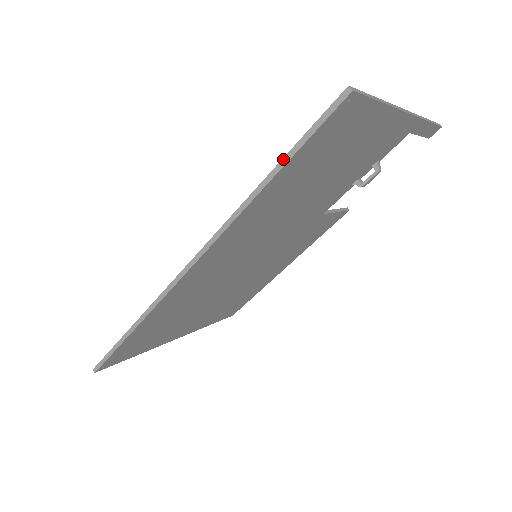
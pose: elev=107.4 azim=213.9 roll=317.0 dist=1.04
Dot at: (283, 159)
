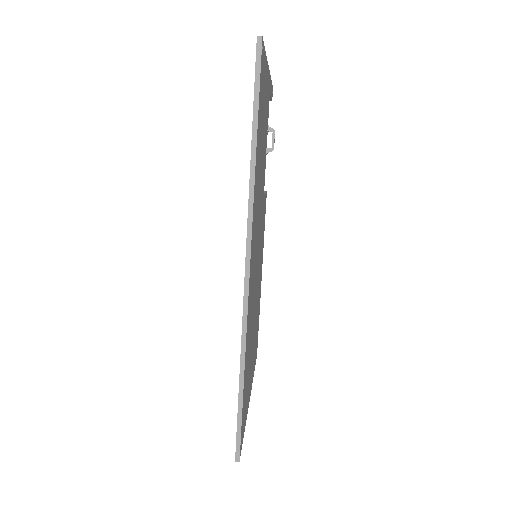
Dot at: (253, 119)
